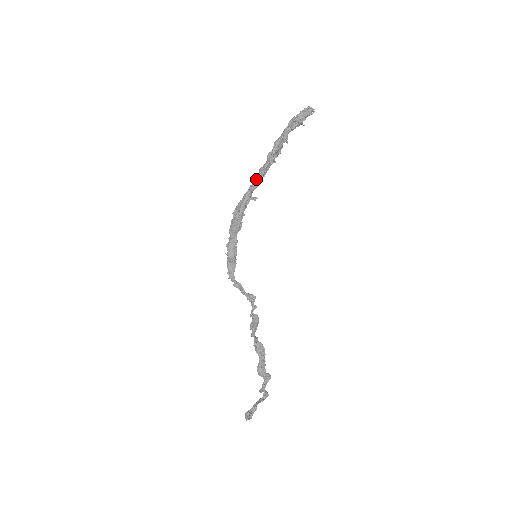
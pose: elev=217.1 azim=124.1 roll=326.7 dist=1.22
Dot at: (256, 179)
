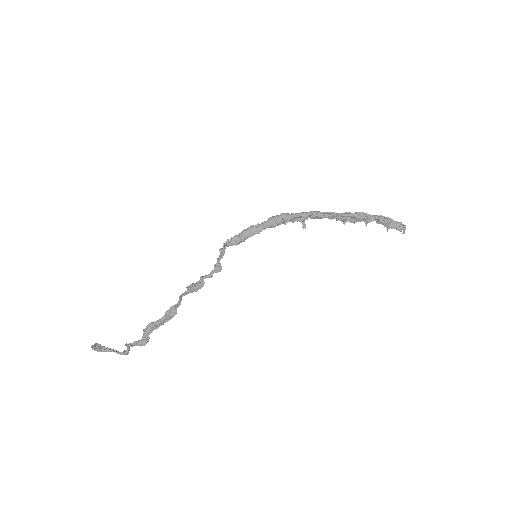
Dot at: (322, 212)
